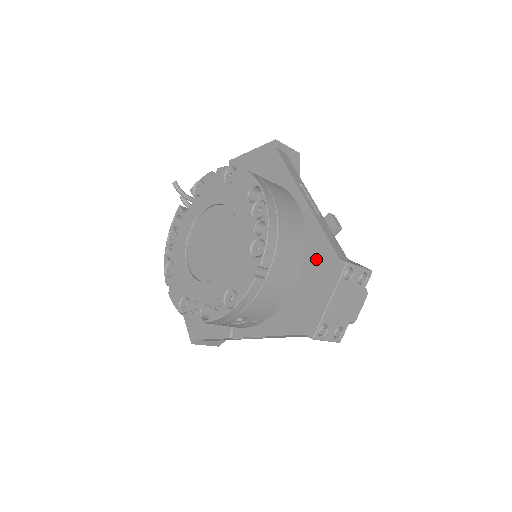
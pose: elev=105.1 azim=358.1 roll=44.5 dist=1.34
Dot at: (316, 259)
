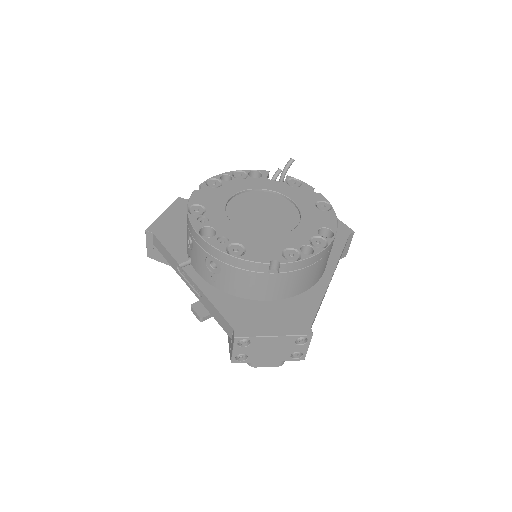
Dot at: (297, 308)
